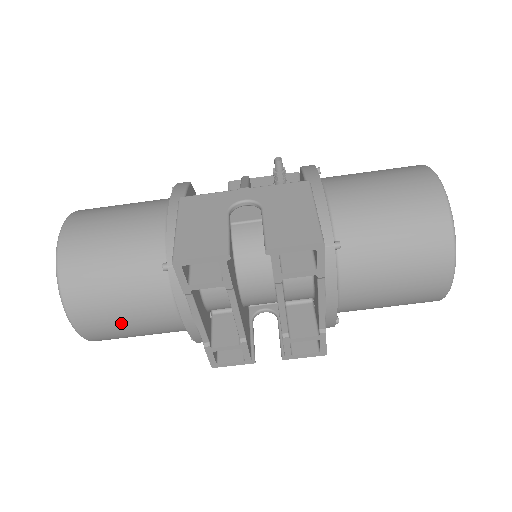
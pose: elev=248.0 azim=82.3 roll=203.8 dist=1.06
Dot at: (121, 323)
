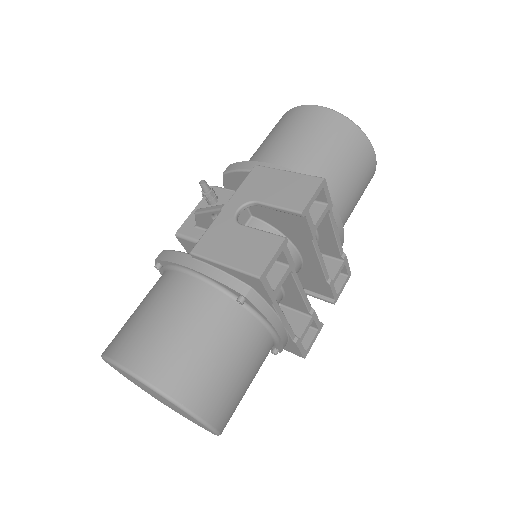
Dot at: (240, 384)
